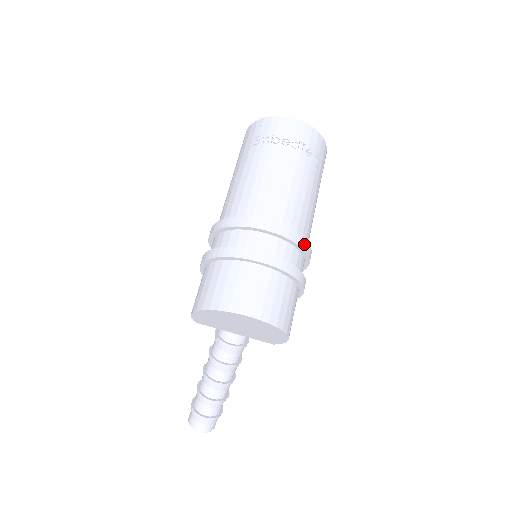
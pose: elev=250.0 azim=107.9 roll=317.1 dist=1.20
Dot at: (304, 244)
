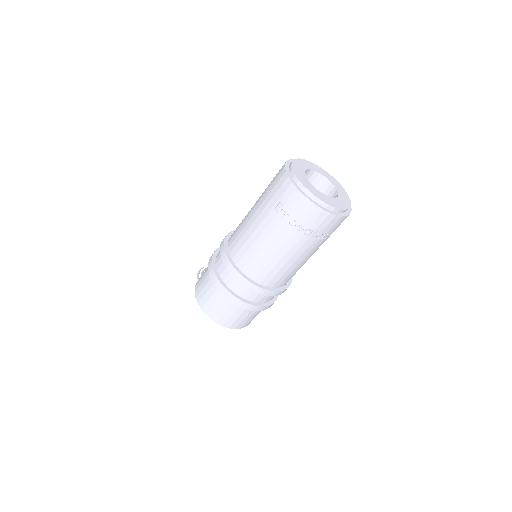
Dot at: (281, 293)
